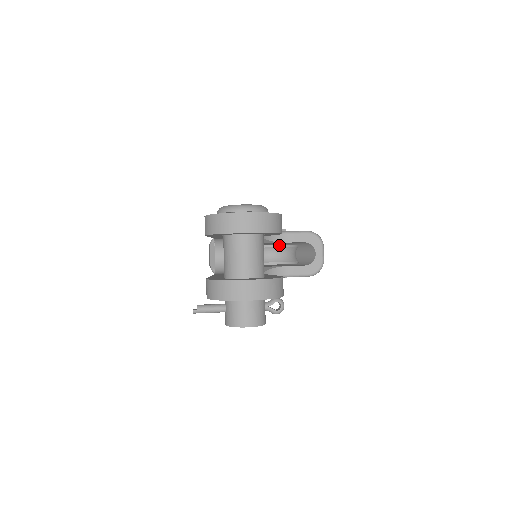
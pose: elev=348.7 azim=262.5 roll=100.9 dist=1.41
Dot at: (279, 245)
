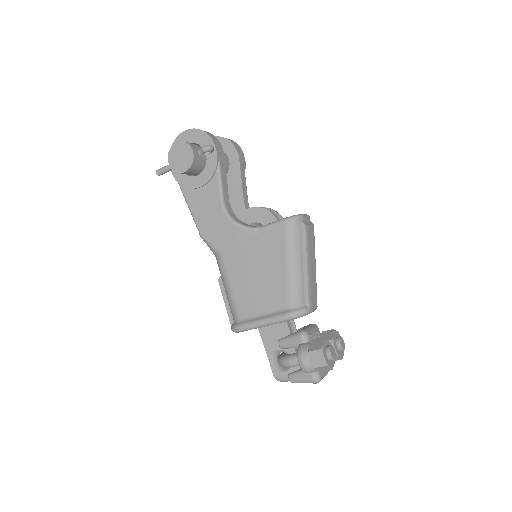
Dot at: occluded
